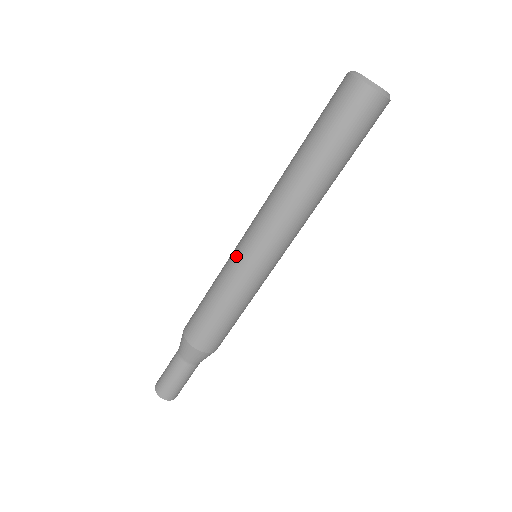
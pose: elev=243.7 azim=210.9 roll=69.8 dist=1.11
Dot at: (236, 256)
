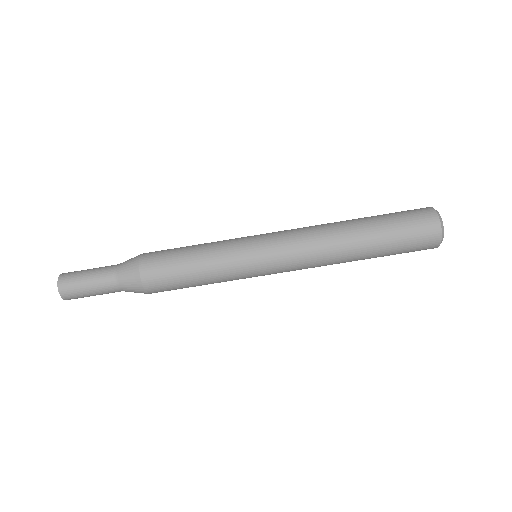
Dot at: (249, 252)
